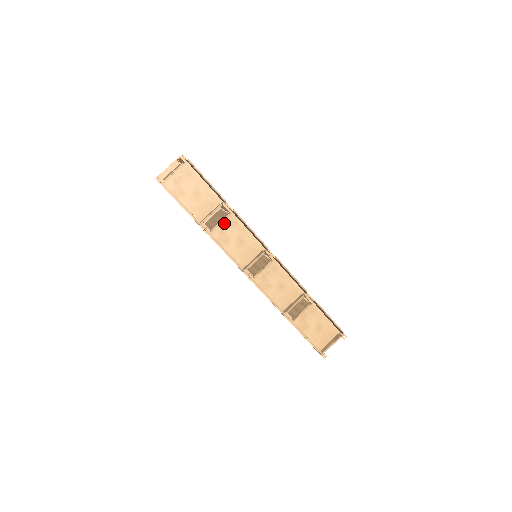
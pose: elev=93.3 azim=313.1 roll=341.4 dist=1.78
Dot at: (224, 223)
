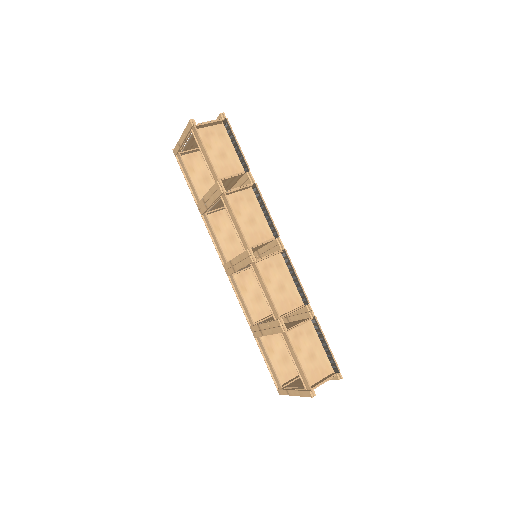
Dot at: (240, 194)
